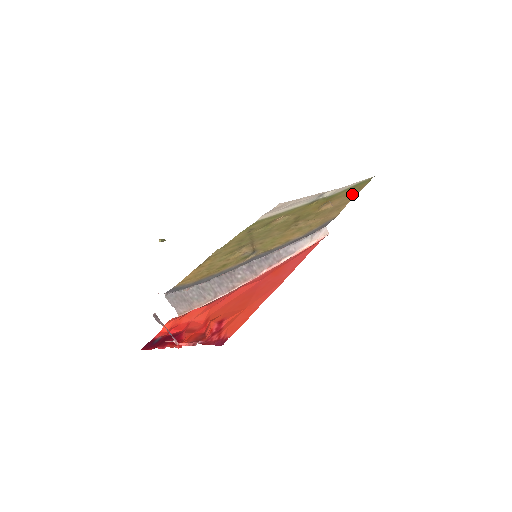
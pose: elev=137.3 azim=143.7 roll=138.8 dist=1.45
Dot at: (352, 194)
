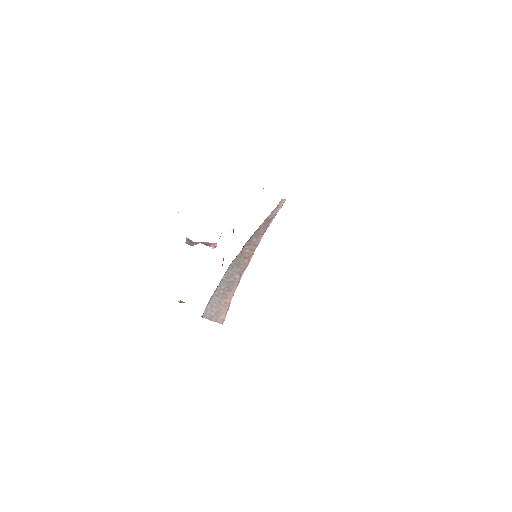
Dot at: occluded
